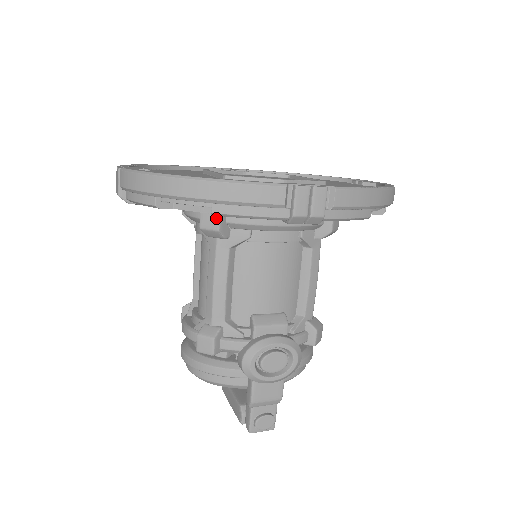
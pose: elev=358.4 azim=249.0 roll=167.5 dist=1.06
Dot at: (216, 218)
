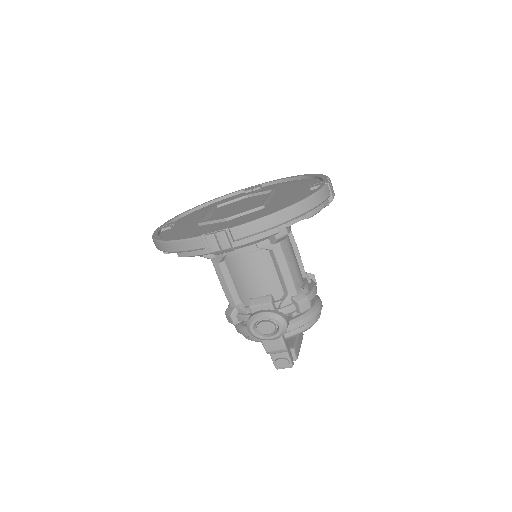
Dot at: occluded
